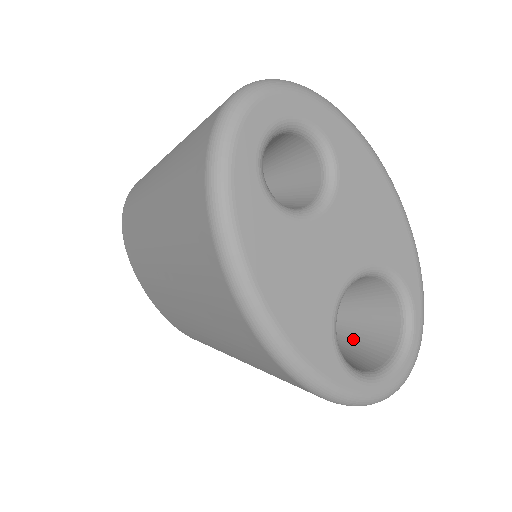
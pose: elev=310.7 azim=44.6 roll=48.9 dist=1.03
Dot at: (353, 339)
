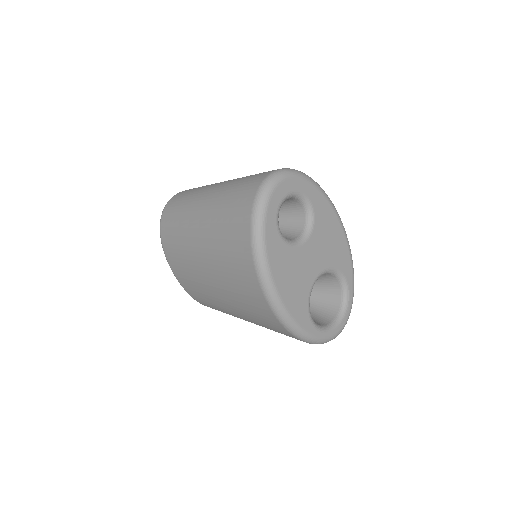
Dot at: (314, 307)
